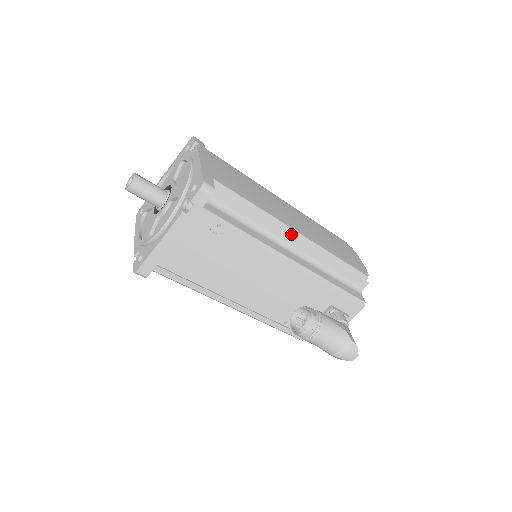
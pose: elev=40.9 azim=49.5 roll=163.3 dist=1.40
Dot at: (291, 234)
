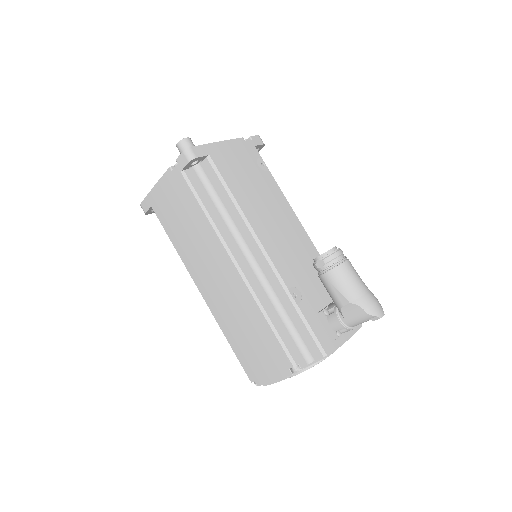
Dot at: occluded
